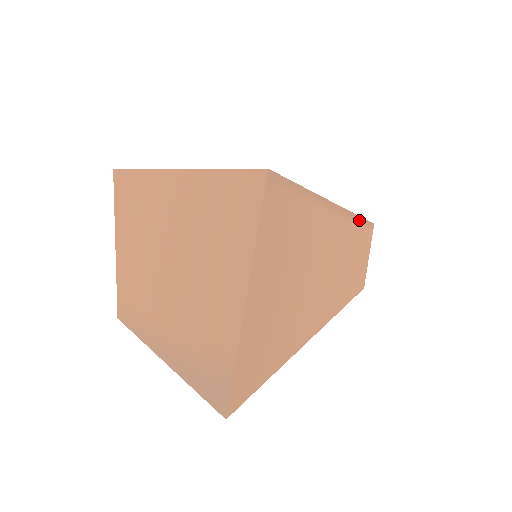
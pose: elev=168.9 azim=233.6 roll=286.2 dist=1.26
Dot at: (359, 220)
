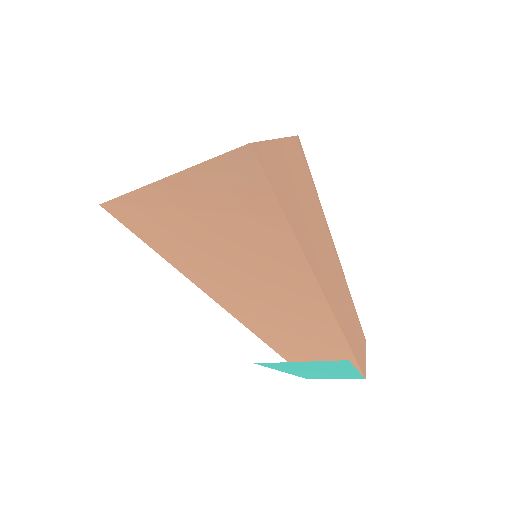
Dot at: (353, 306)
